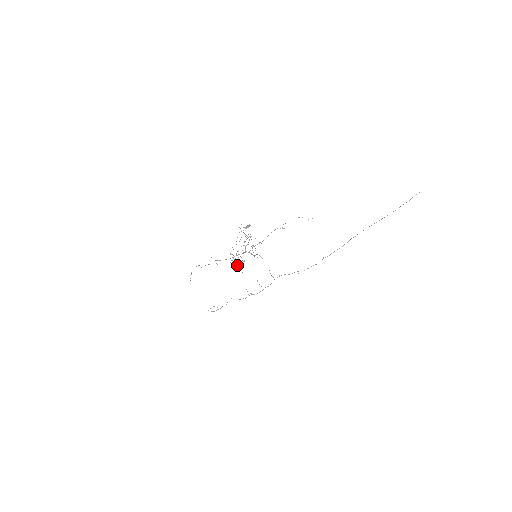
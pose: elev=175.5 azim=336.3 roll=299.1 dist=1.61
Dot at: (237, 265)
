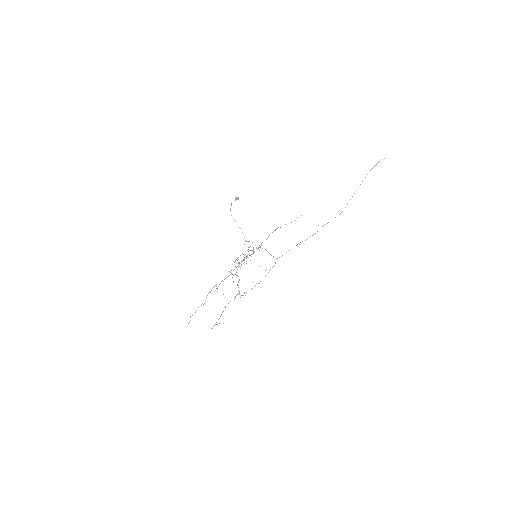
Dot at: occluded
